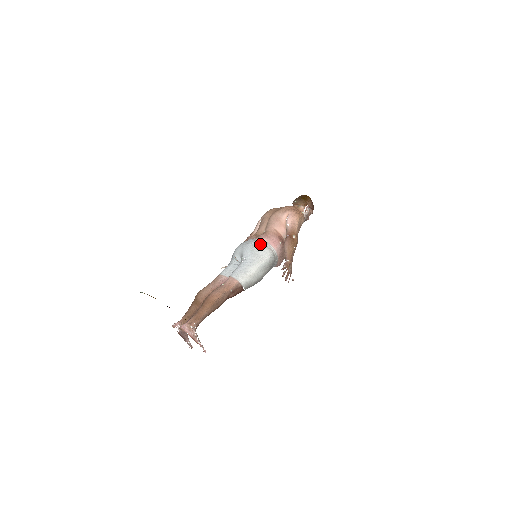
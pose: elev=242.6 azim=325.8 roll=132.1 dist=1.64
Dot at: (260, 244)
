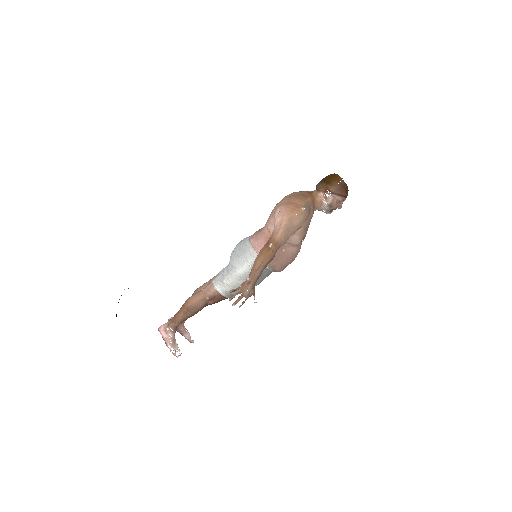
Dot at: (243, 247)
